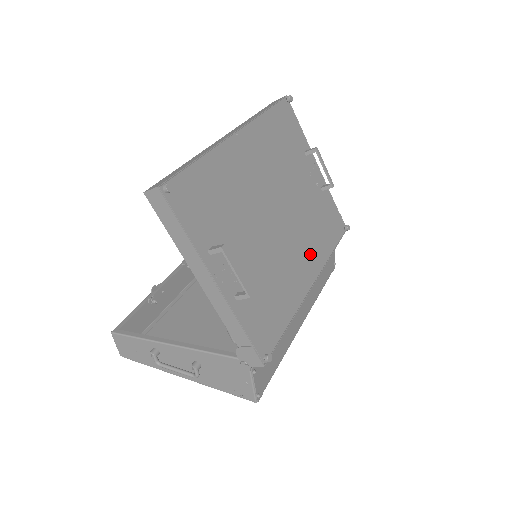
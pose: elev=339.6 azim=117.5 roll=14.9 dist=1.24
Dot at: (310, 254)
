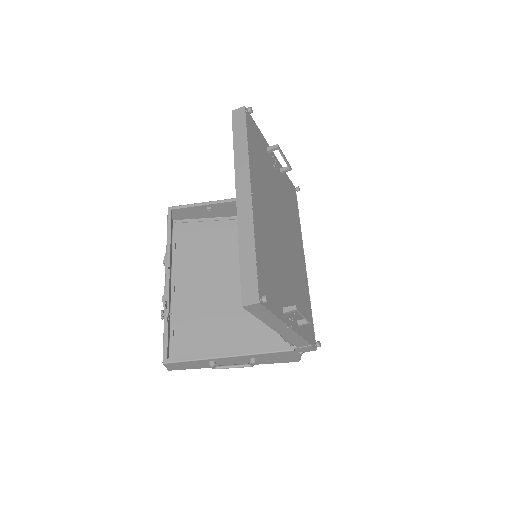
Dot at: (297, 239)
